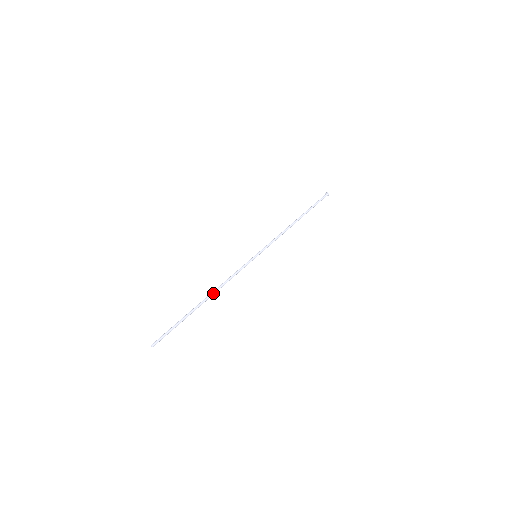
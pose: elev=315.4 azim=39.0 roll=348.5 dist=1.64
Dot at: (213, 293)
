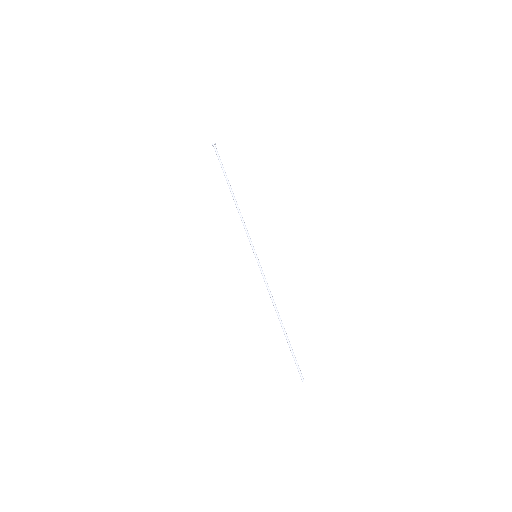
Dot at: (278, 312)
